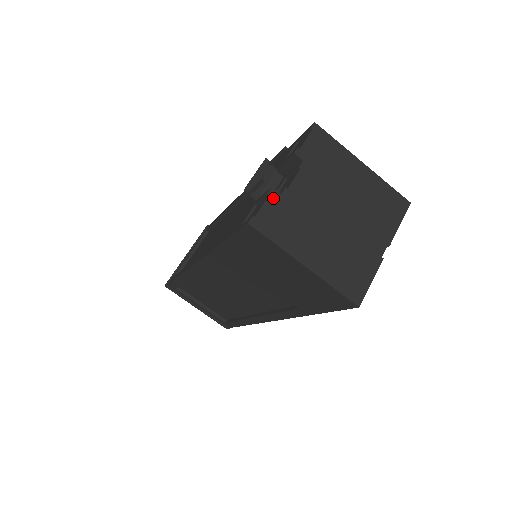
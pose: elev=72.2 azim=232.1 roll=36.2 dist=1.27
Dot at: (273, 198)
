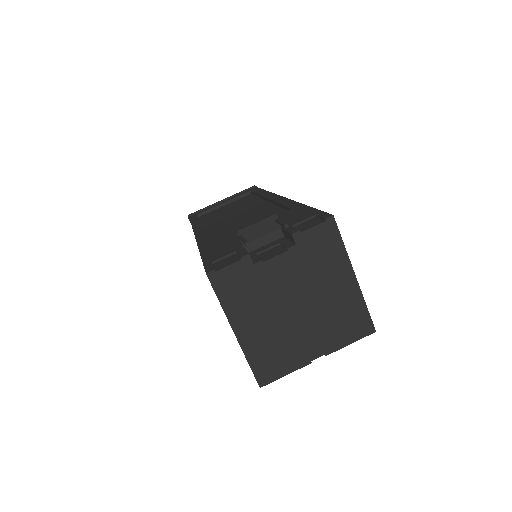
Dot at: (244, 264)
